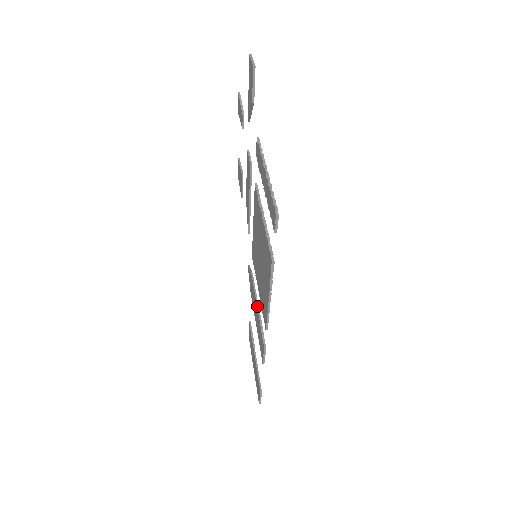
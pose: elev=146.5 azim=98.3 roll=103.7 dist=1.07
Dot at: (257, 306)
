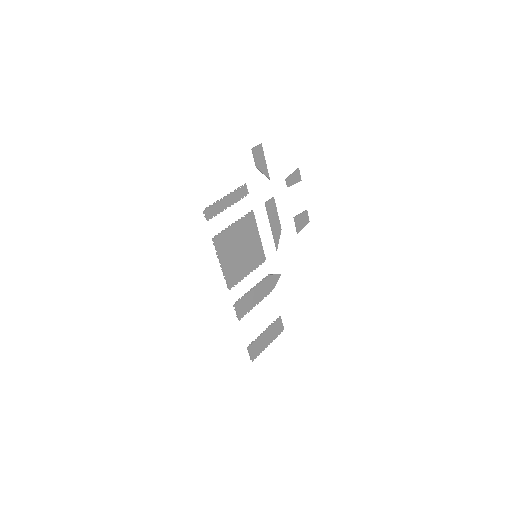
Dot at: (253, 288)
